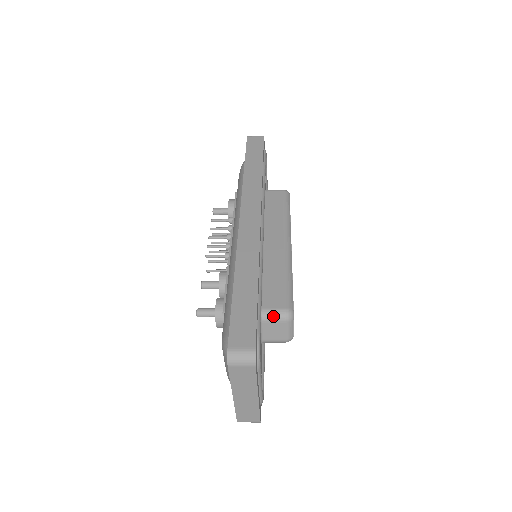
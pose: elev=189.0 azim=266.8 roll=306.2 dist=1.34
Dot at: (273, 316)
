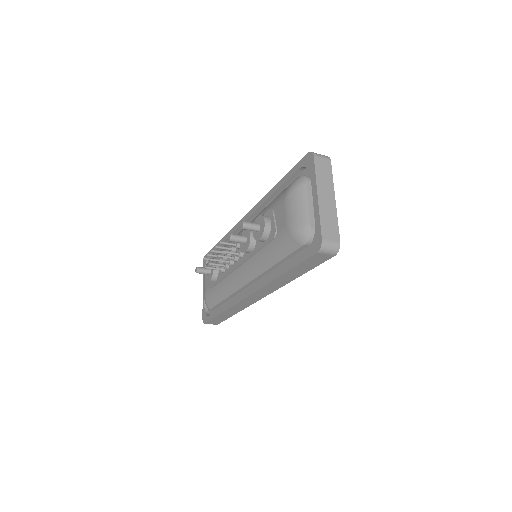
Dot at: occluded
